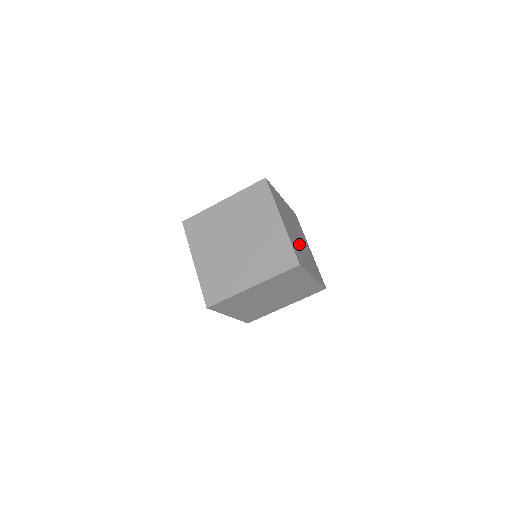
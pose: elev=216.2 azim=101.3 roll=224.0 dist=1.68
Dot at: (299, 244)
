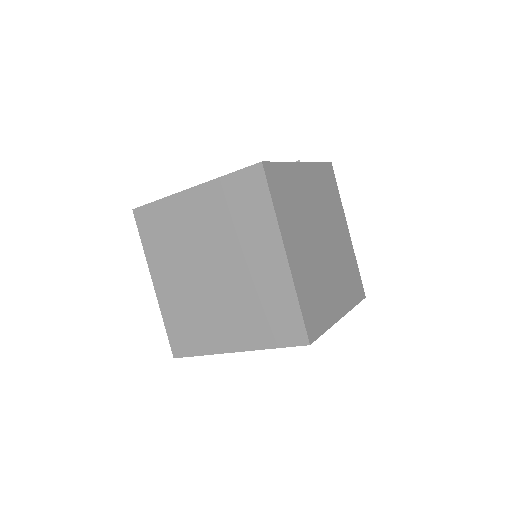
Dot at: (322, 264)
